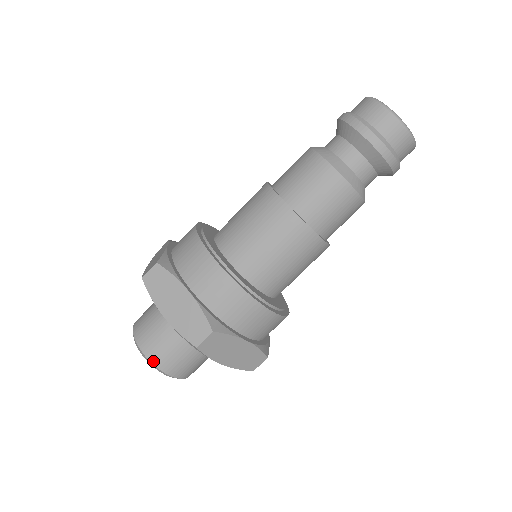
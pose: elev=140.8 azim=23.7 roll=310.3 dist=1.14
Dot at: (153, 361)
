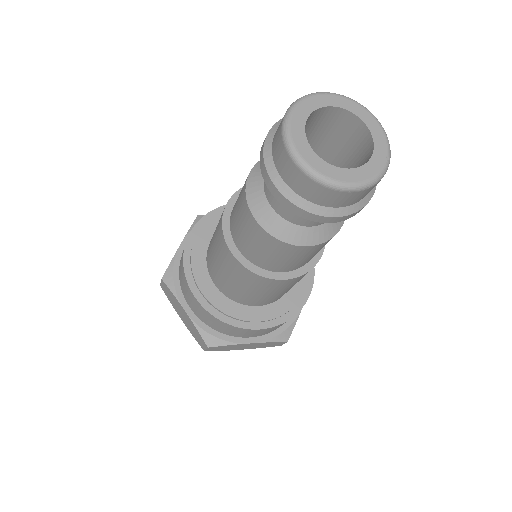
Dot at: occluded
